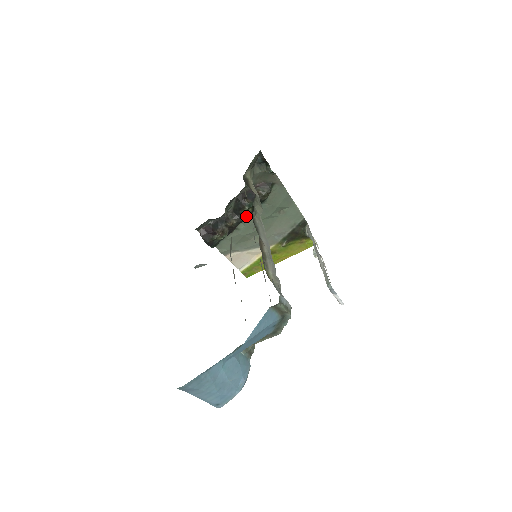
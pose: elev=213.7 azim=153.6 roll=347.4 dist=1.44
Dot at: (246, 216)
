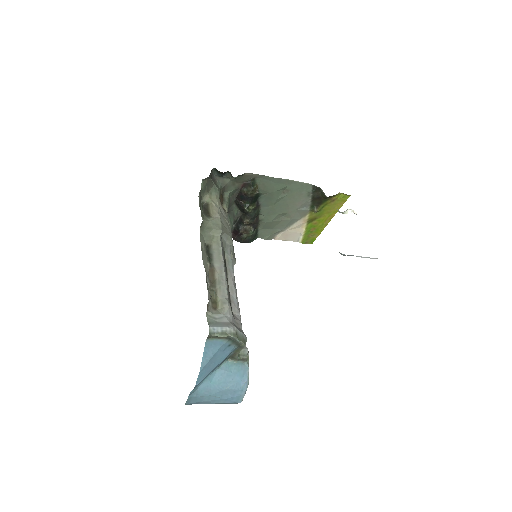
Dot at: (254, 212)
